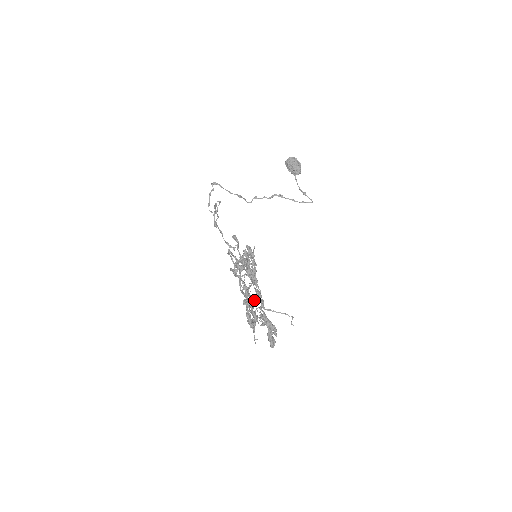
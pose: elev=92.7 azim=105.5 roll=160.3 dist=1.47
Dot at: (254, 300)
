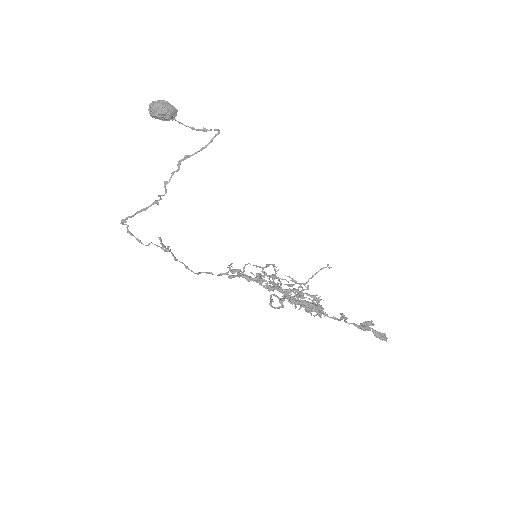
Dot at: (293, 289)
